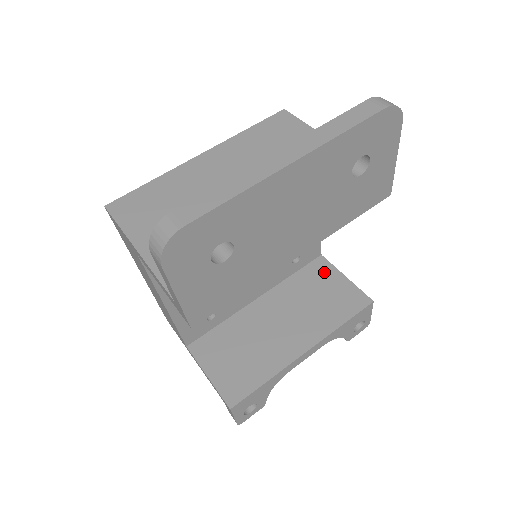
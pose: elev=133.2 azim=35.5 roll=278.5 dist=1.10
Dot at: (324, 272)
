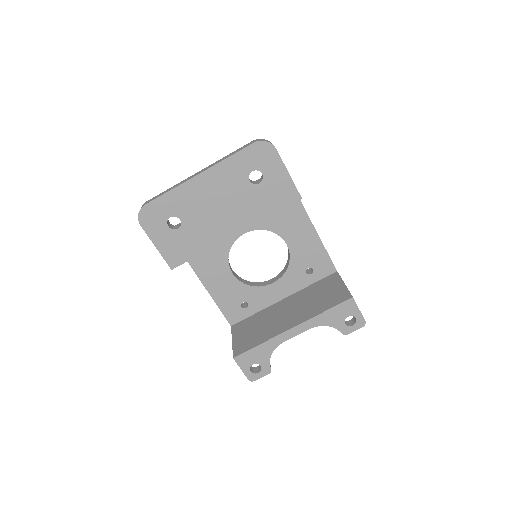
Dot at: (332, 281)
